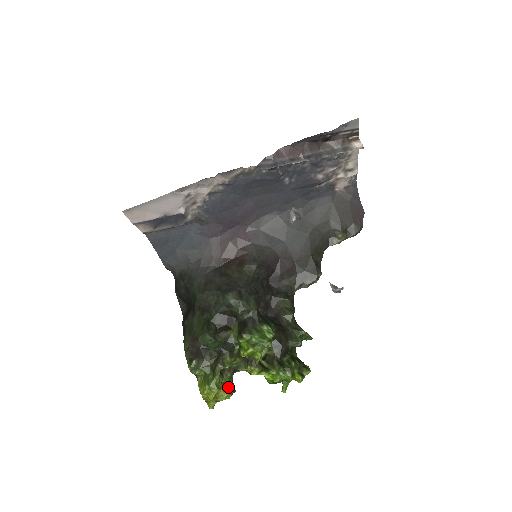
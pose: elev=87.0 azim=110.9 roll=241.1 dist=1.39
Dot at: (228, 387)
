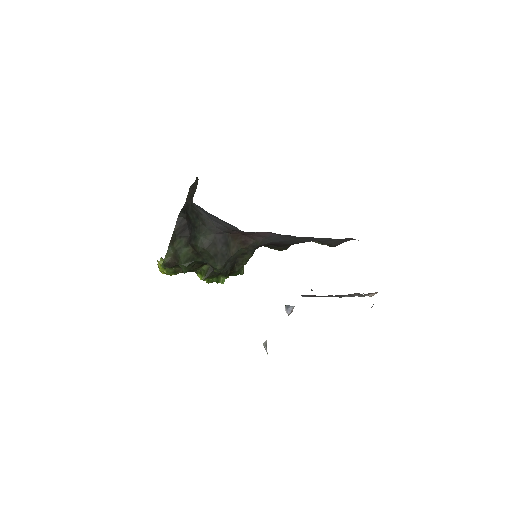
Dot at: occluded
